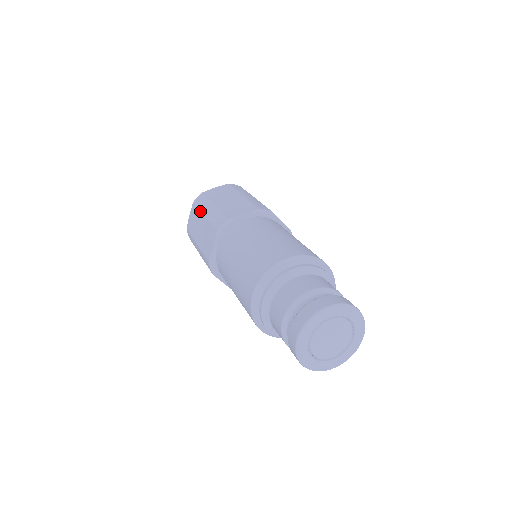
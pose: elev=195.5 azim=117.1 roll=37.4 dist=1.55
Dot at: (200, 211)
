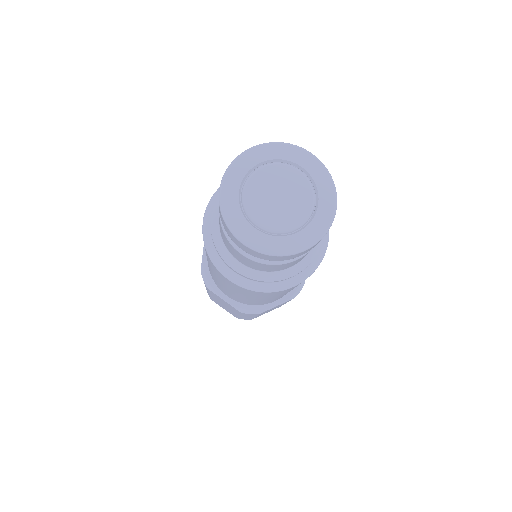
Dot at: occluded
